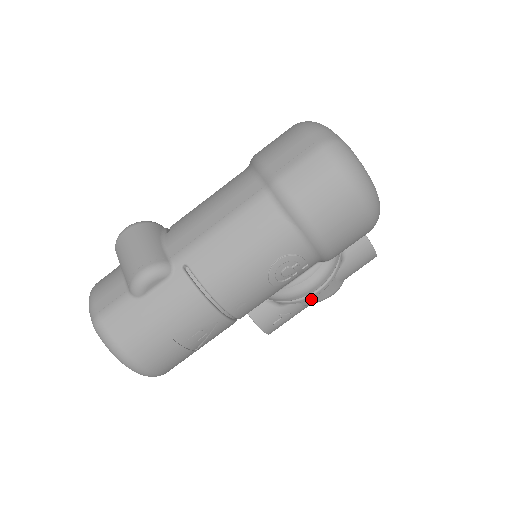
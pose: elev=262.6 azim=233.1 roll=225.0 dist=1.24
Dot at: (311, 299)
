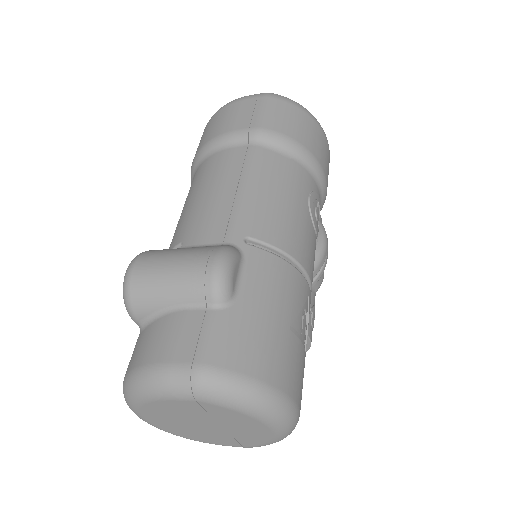
Dot at: occluded
